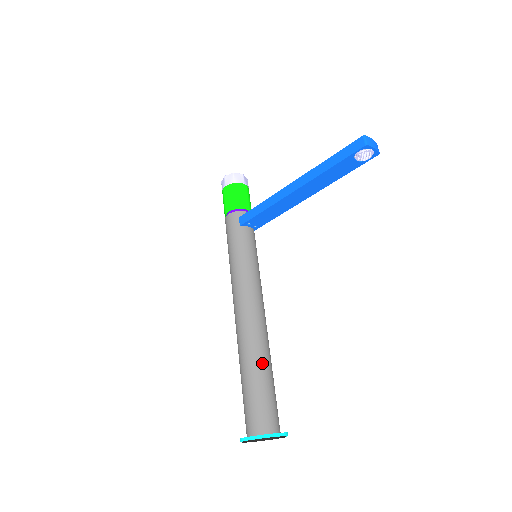
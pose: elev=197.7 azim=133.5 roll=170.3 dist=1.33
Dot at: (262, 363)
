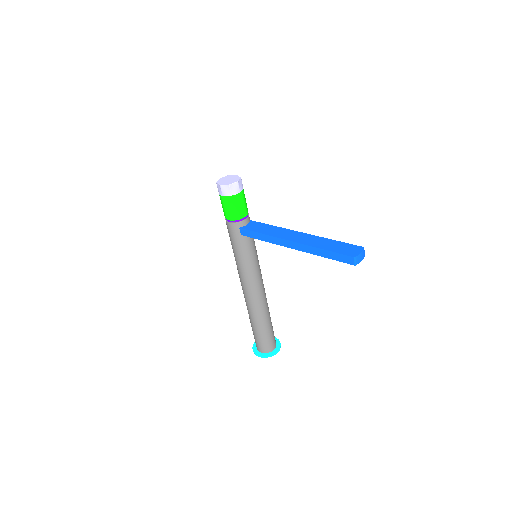
Dot at: (265, 321)
